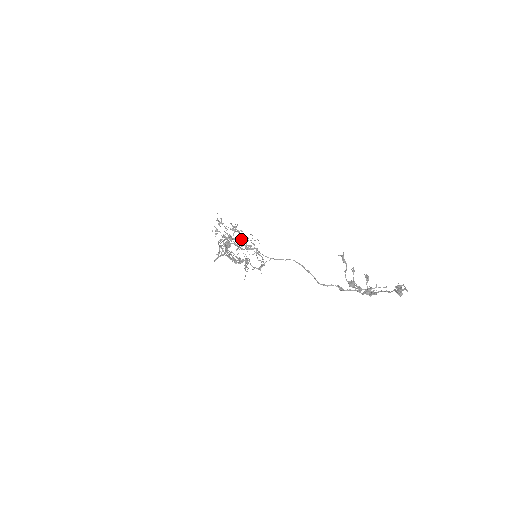
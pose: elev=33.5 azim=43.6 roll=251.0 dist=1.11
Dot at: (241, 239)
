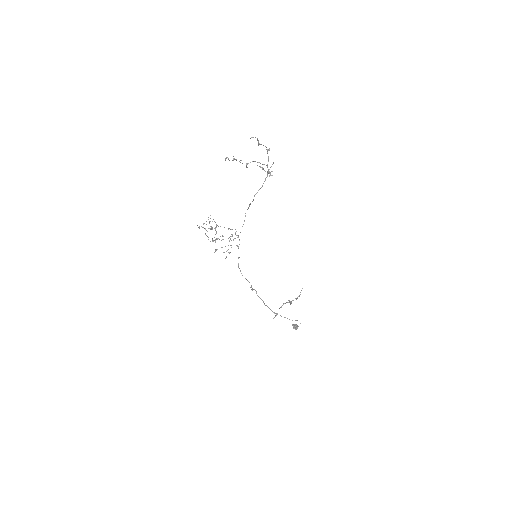
Dot at: occluded
